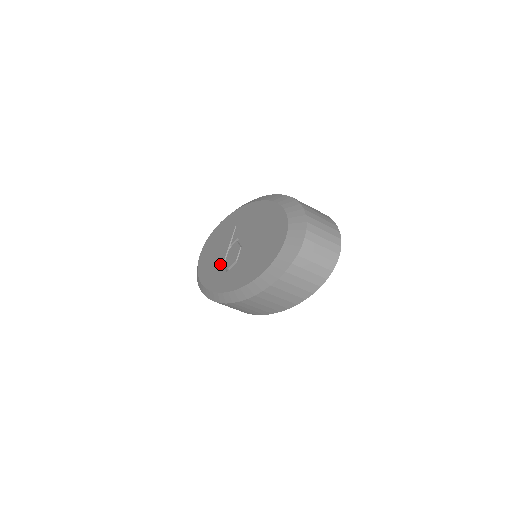
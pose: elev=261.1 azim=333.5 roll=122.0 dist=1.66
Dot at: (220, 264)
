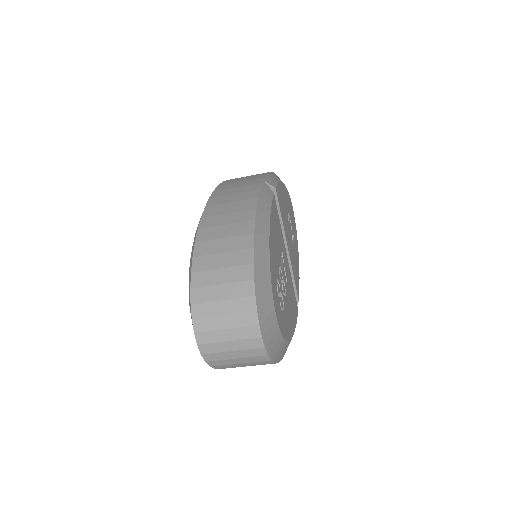
Dot at: occluded
